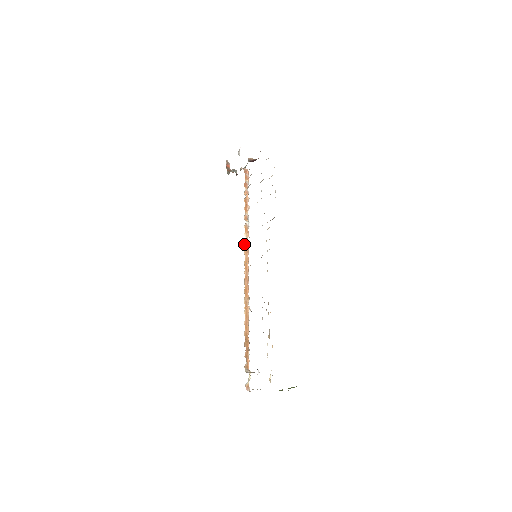
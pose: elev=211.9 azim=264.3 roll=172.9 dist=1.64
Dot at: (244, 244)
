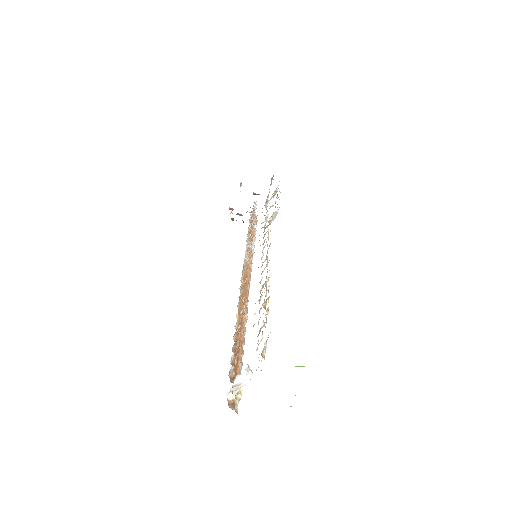
Dot at: (244, 260)
